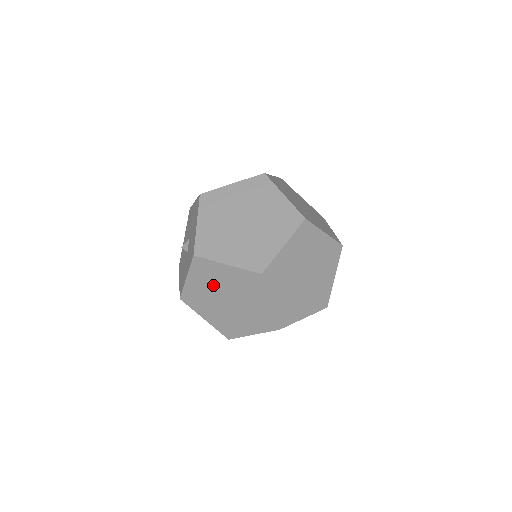
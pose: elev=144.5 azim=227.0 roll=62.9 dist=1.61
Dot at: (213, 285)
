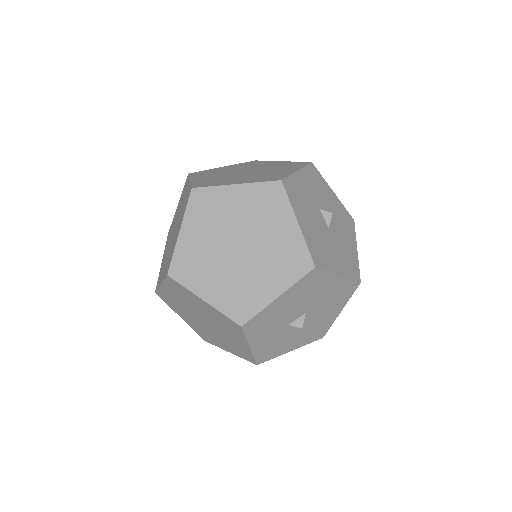
Dot at: (186, 312)
